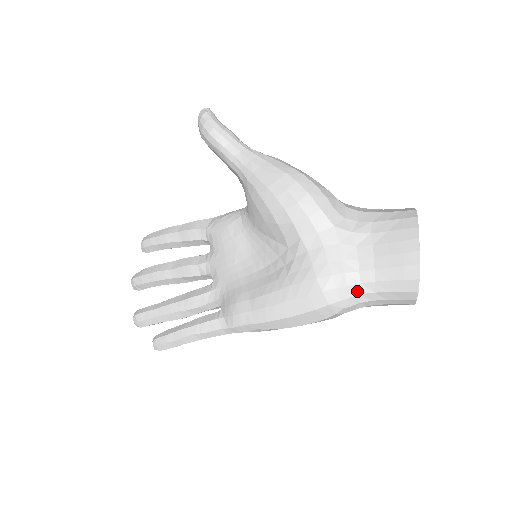
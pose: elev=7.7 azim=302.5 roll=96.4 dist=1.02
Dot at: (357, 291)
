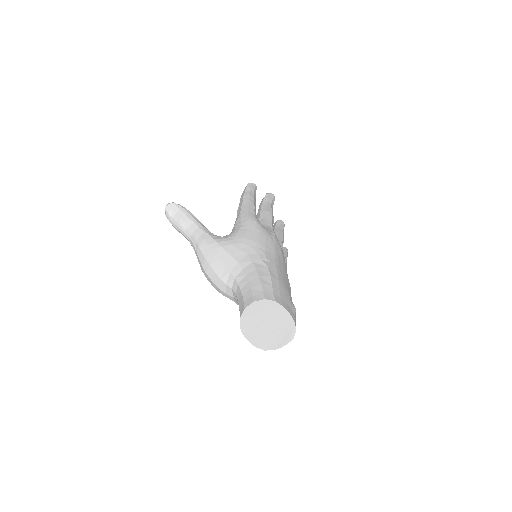
Dot at: occluded
